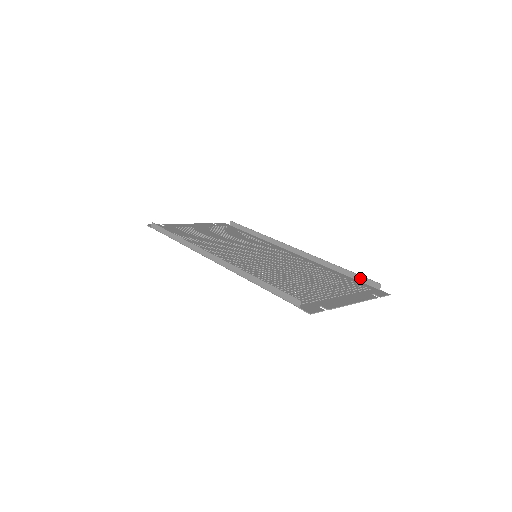
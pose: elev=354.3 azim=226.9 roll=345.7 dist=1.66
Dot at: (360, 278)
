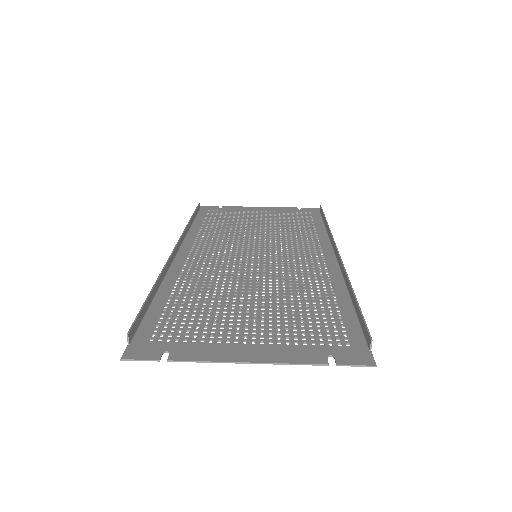
Dot at: (360, 319)
